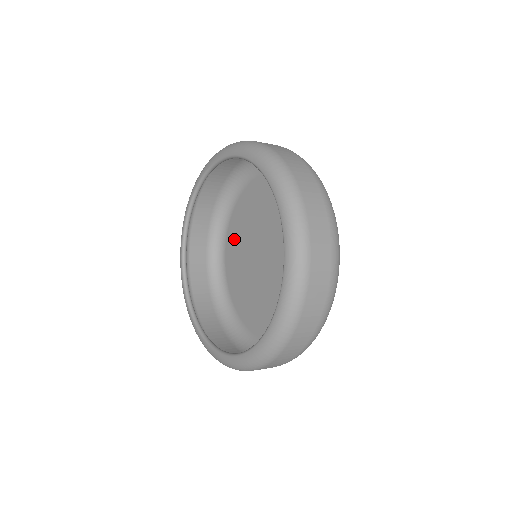
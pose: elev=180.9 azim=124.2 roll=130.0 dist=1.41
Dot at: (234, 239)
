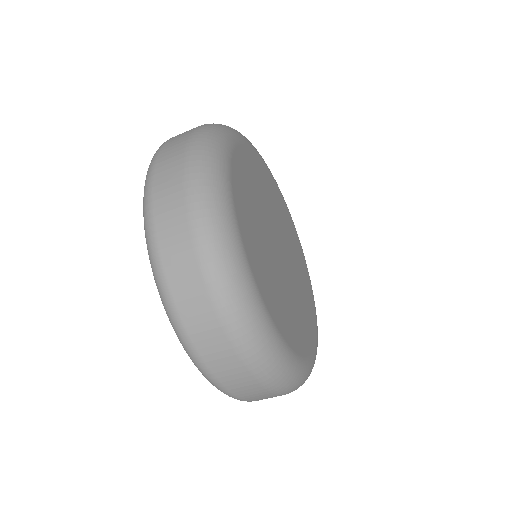
Dot at: occluded
